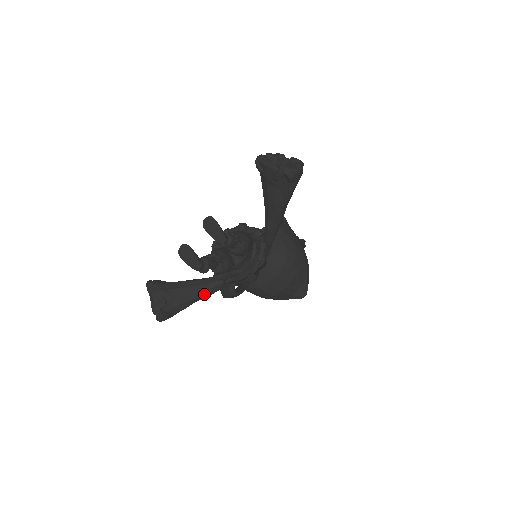
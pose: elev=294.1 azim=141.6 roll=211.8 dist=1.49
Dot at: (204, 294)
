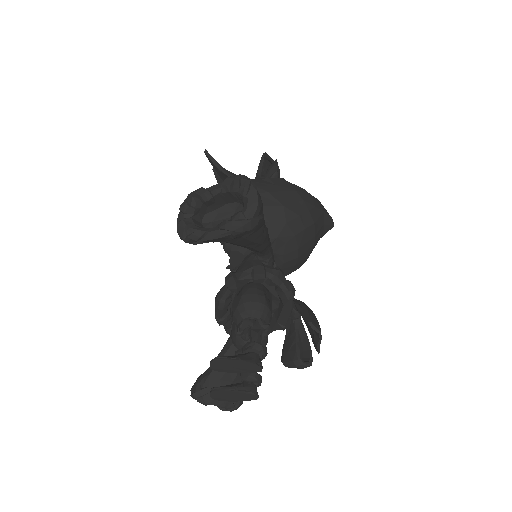
Dot at: occluded
